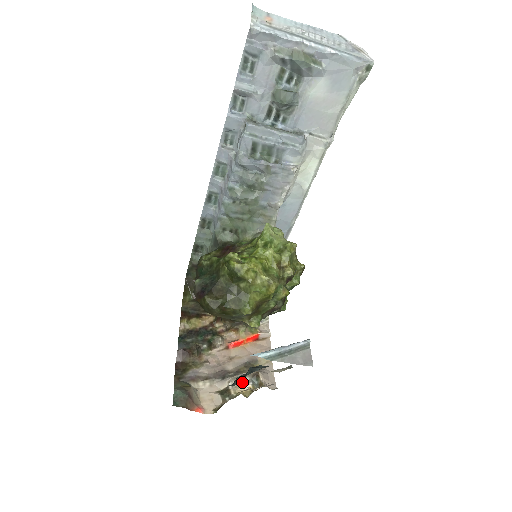
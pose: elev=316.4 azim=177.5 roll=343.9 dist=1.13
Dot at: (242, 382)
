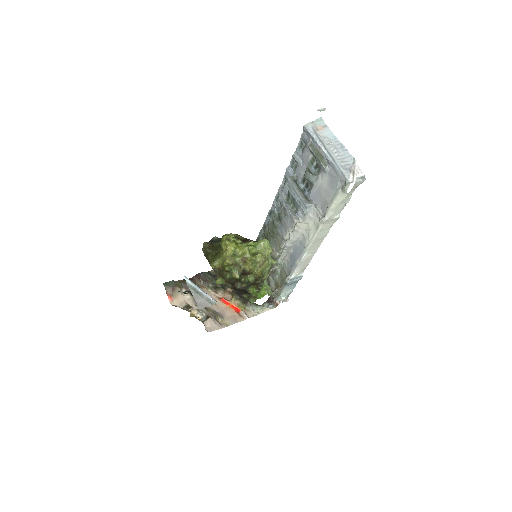
Dot at: (199, 311)
